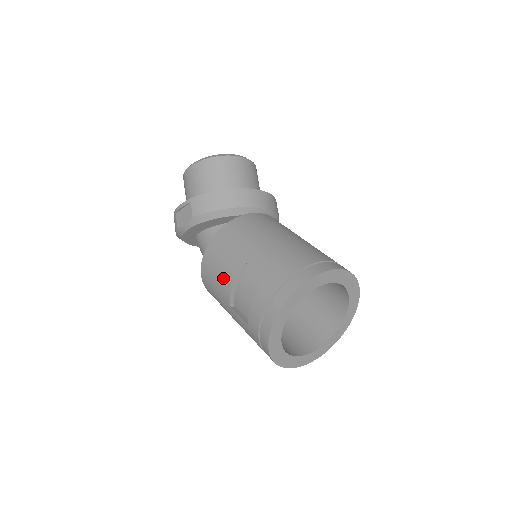
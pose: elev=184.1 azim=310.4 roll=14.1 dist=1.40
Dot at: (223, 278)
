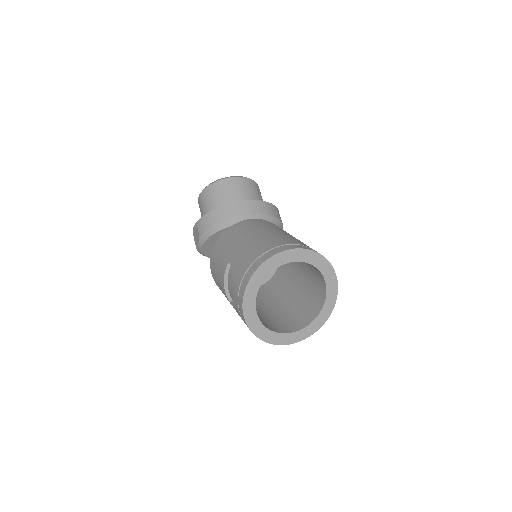
Dot at: (219, 279)
